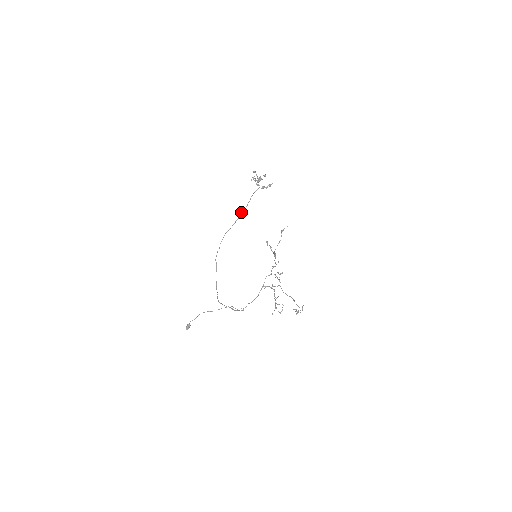
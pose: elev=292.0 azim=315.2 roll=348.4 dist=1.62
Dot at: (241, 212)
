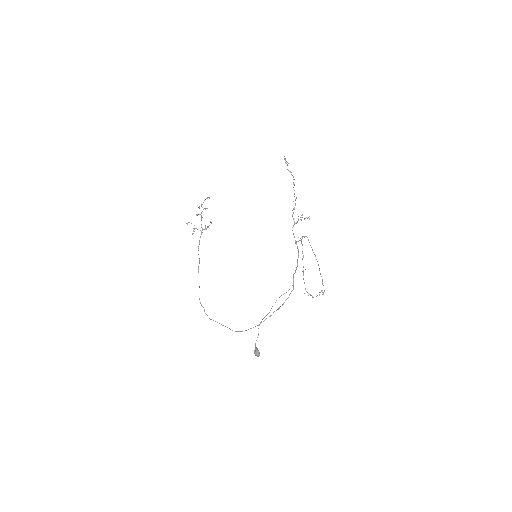
Dot at: (198, 268)
